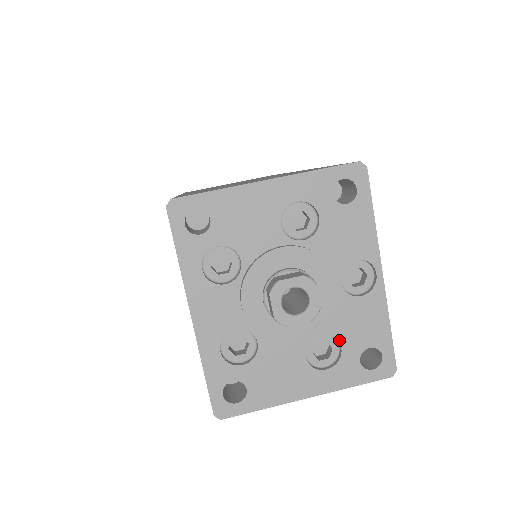
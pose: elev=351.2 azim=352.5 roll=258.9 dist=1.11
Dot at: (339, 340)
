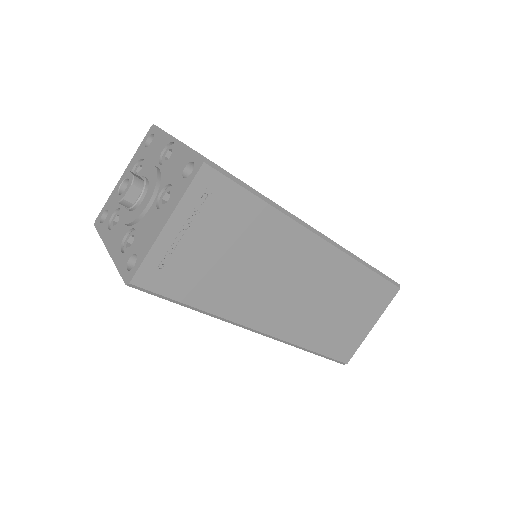
Dot at: (169, 183)
